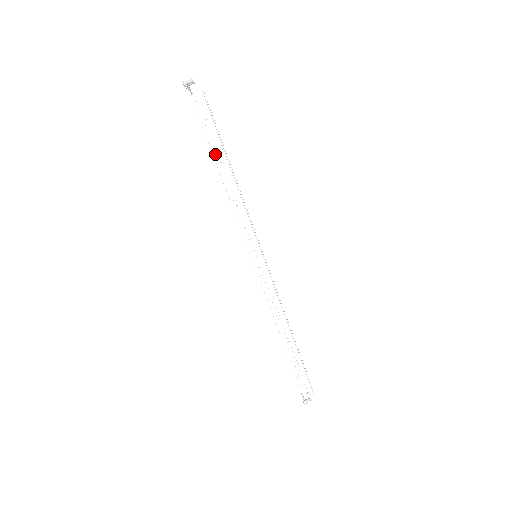
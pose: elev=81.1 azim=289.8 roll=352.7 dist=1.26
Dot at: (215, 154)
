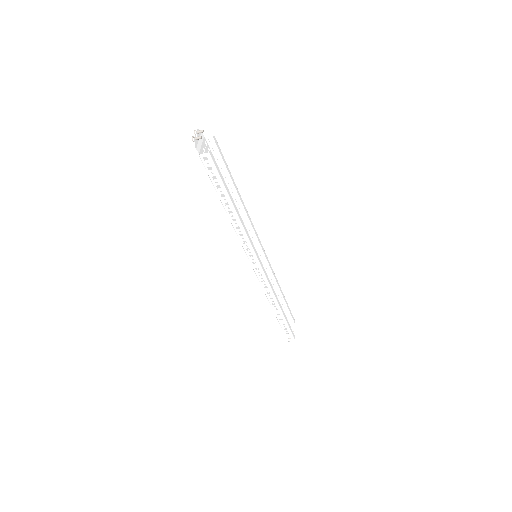
Dot at: (221, 198)
